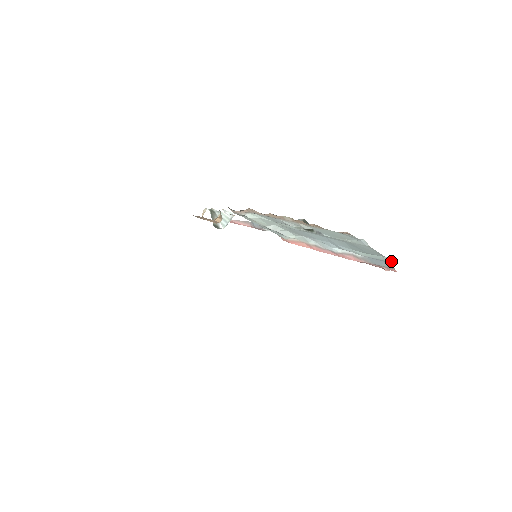
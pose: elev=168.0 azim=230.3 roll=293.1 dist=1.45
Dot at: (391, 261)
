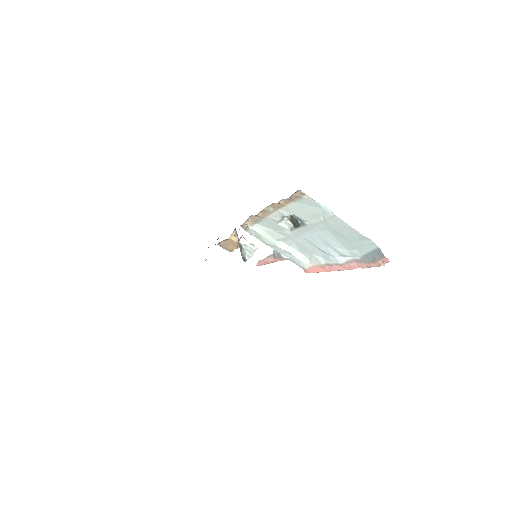
Dot at: (376, 246)
